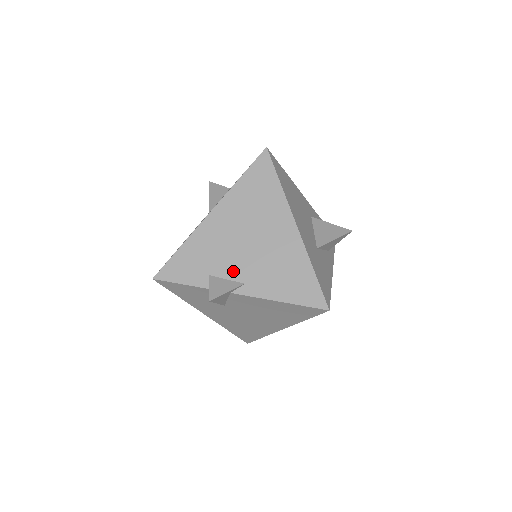
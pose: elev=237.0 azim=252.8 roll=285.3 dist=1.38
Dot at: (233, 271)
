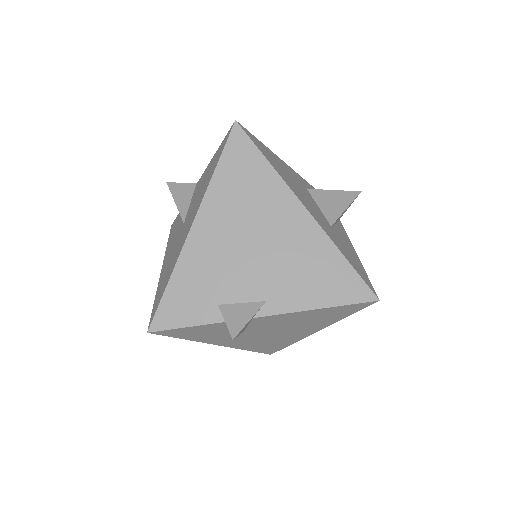
Dot at: (246, 290)
